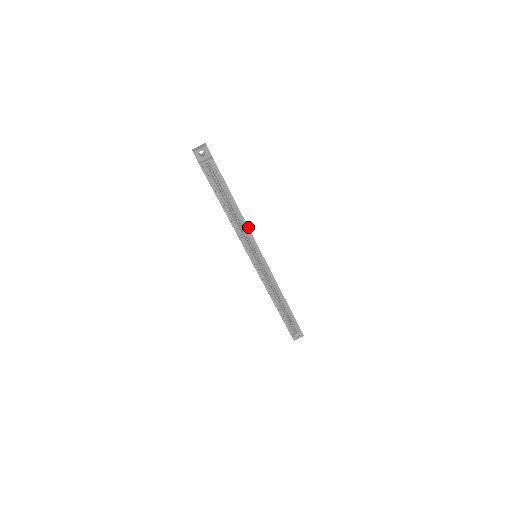
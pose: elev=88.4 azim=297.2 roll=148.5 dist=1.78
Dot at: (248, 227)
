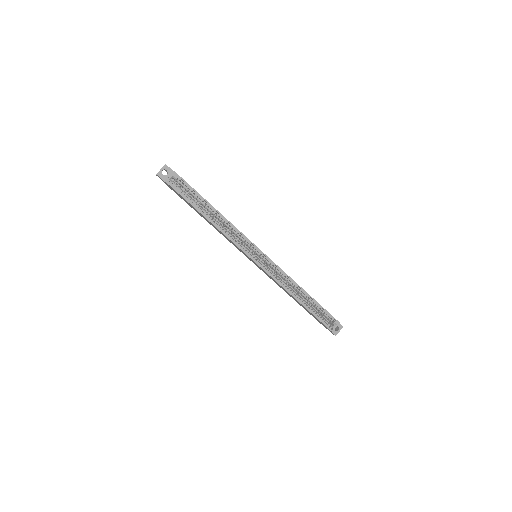
Dot at: (234, 226)
